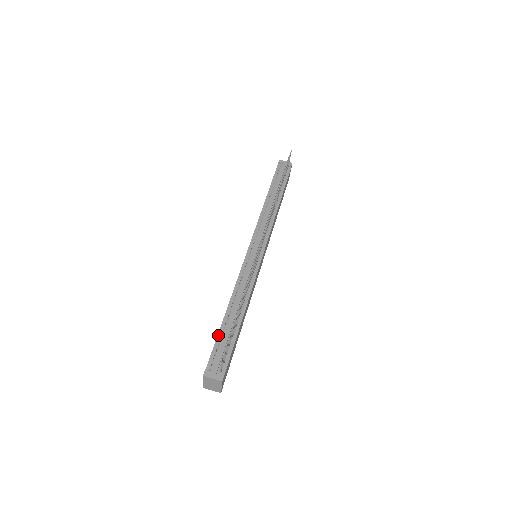
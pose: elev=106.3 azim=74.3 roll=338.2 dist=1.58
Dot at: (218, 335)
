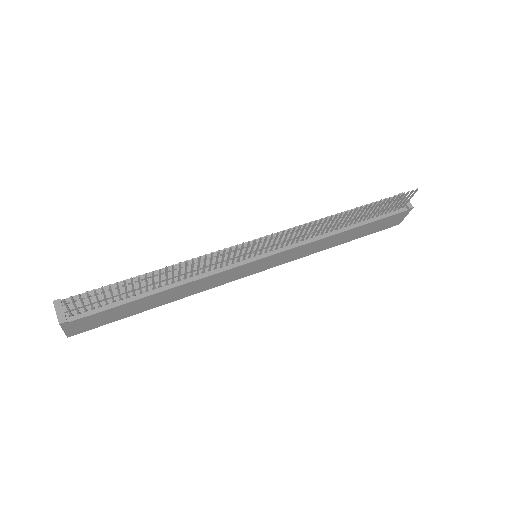
Dot at: occluded
